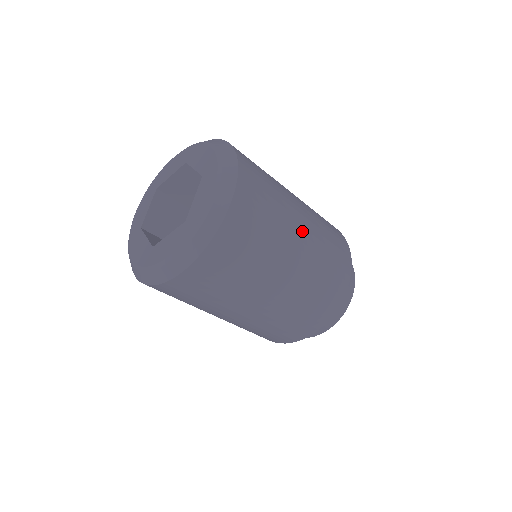
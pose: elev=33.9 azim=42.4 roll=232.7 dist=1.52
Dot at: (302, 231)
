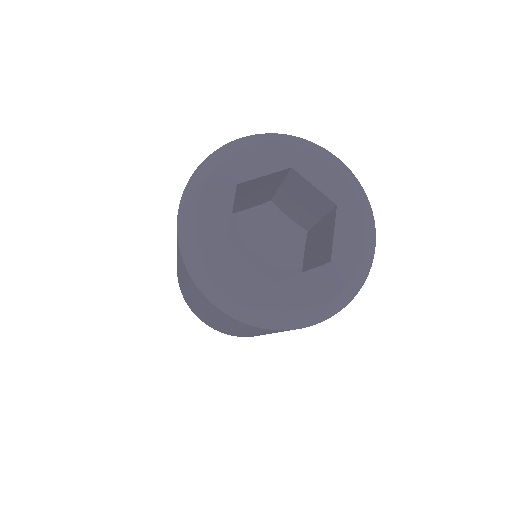
Dot at: occluded
